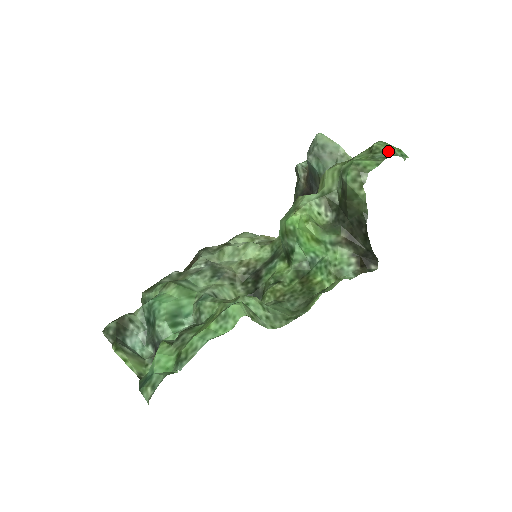
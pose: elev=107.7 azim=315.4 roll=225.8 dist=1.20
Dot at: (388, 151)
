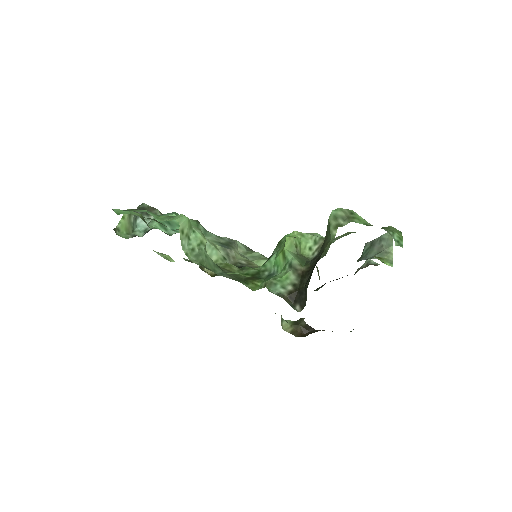
Dot at: (390, 230)
